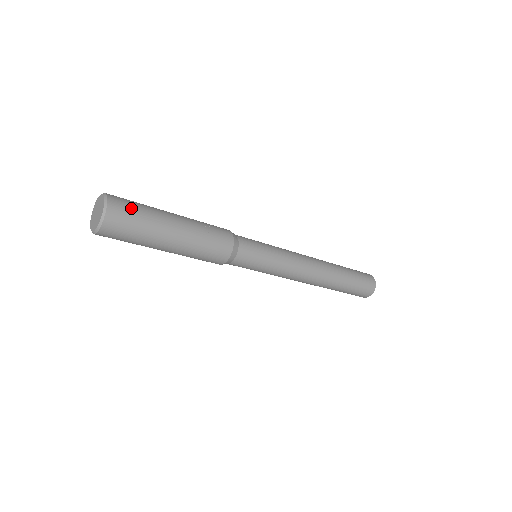
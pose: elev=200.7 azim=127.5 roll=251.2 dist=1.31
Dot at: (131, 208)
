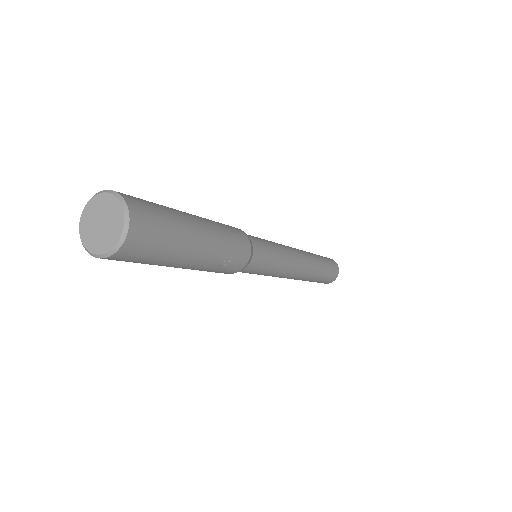
Dot at: (150, 249)
